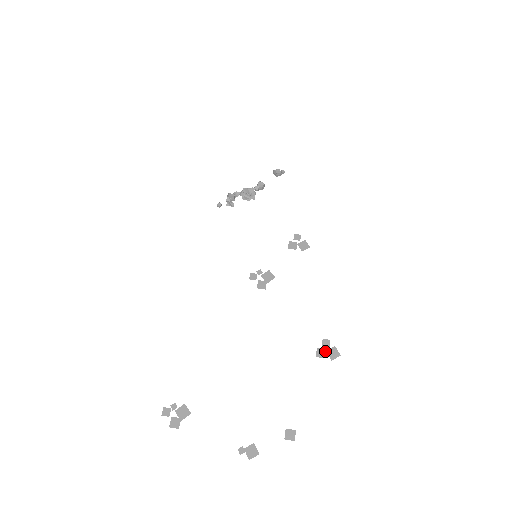
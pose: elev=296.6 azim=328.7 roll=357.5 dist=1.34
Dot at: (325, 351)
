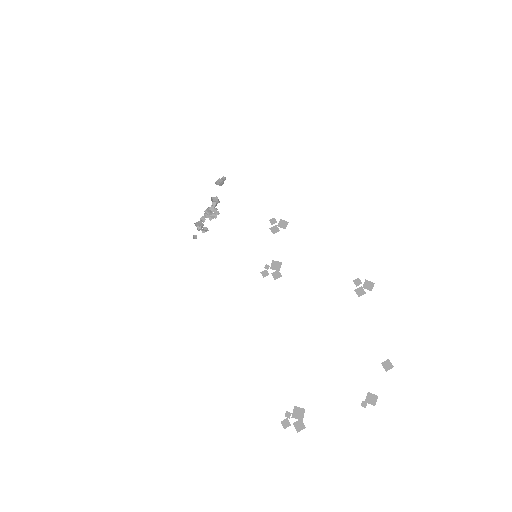
Dot at: (362, 288)
